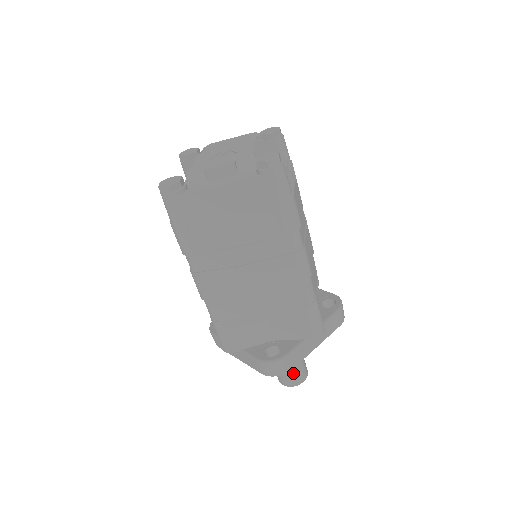
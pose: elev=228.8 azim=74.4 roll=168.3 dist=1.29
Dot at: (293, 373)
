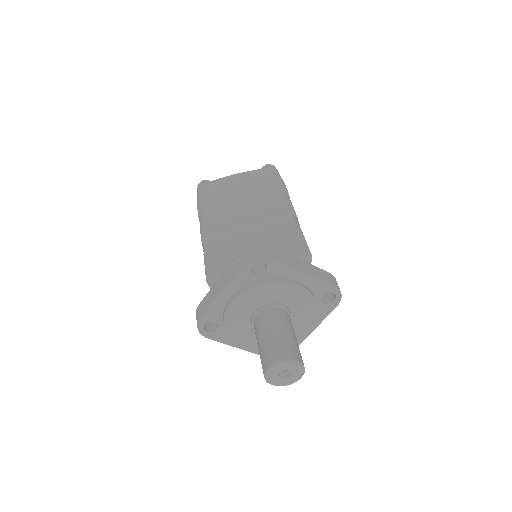
Dot at: (282, 342)
